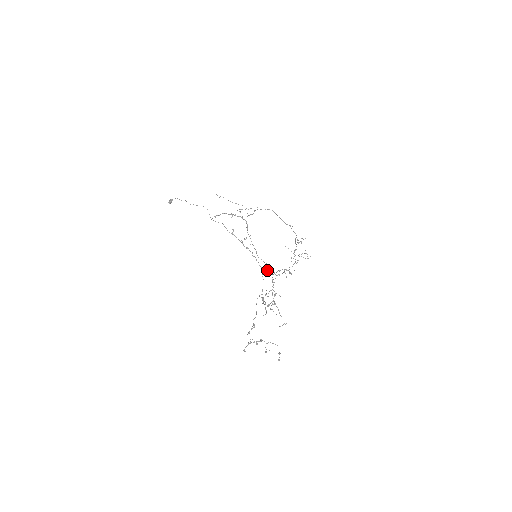
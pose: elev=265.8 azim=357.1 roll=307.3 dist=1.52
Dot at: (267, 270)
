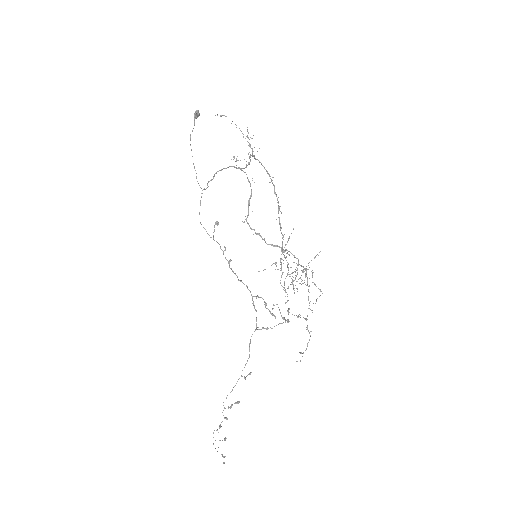
Dot at: (256, 298)
